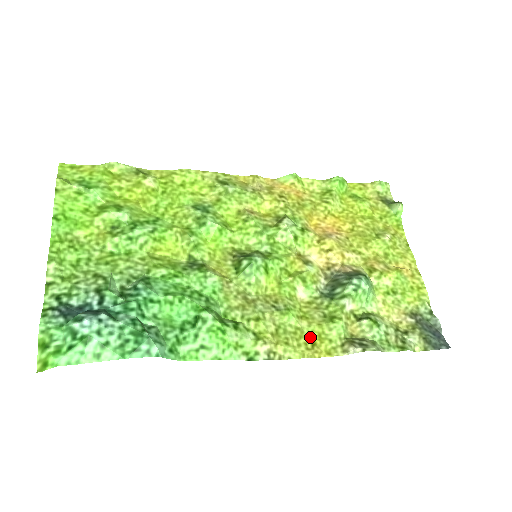
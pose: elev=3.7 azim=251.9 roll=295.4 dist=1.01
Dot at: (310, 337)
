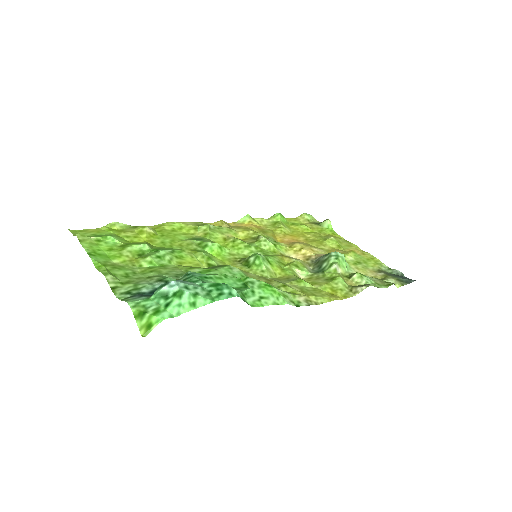
Dot at: (326, 291)
